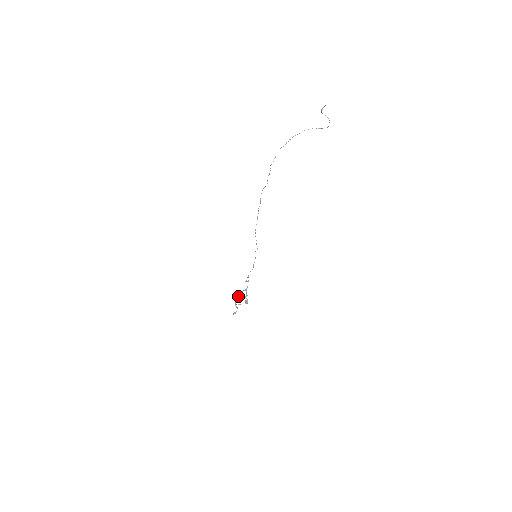
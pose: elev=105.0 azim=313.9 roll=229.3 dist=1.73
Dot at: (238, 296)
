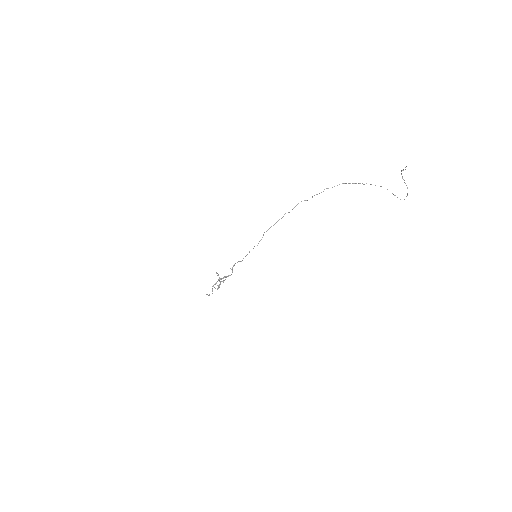
Dot at: occluded
